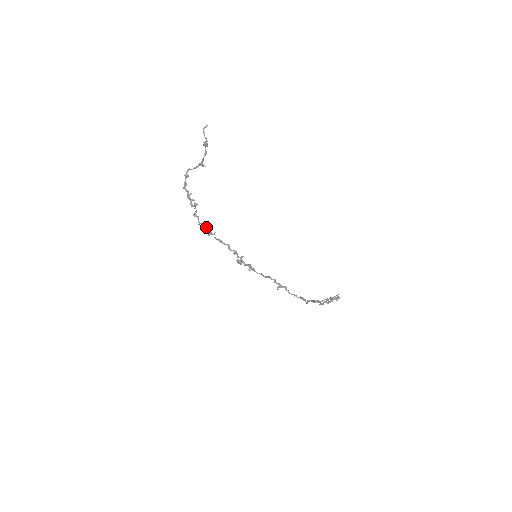
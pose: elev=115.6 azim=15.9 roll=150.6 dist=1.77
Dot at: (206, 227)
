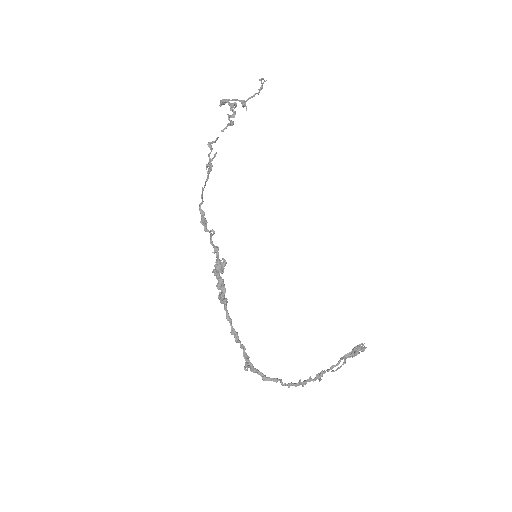
Dot at: (208, 175)
